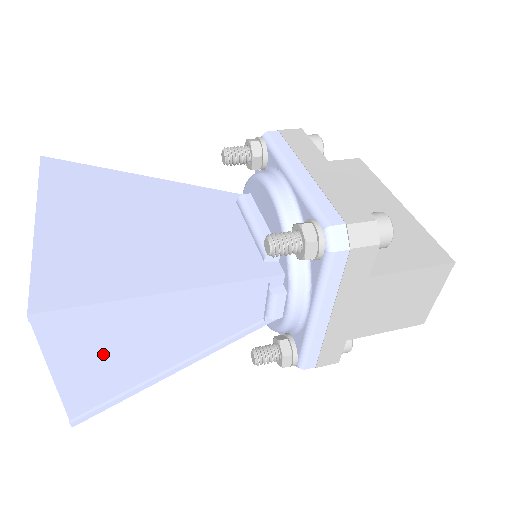
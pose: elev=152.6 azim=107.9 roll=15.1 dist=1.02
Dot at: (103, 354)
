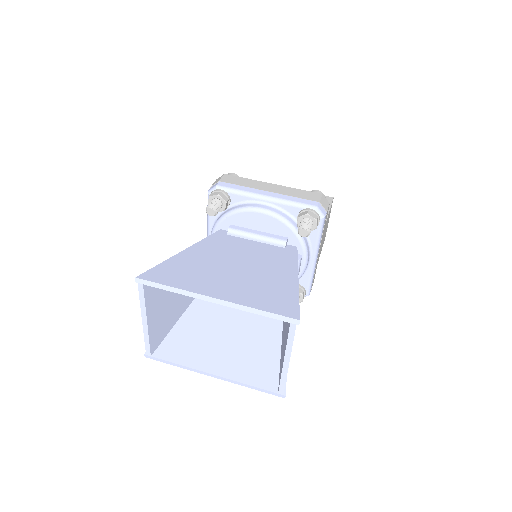
Dot at: occluded
